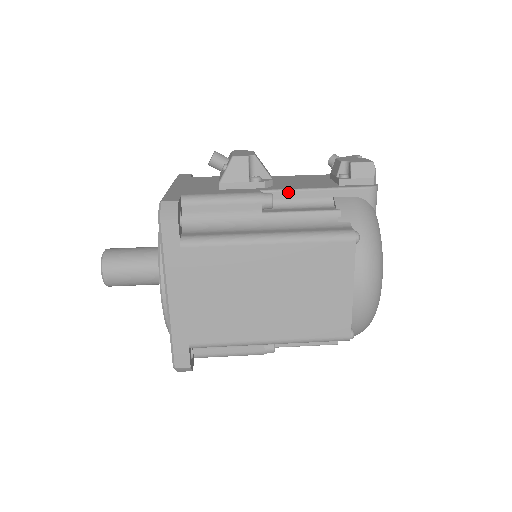
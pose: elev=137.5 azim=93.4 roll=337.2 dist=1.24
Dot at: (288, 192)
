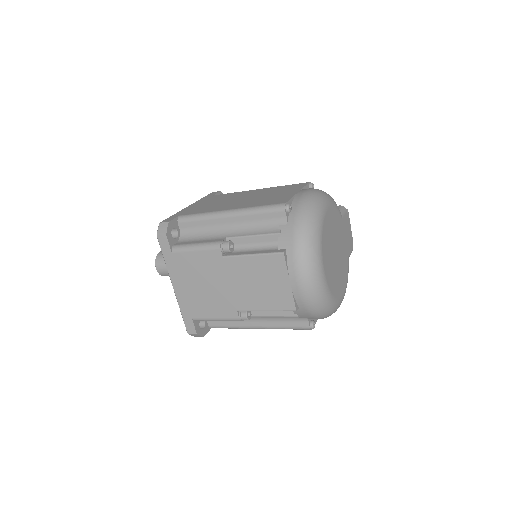
Dot at: occluded
